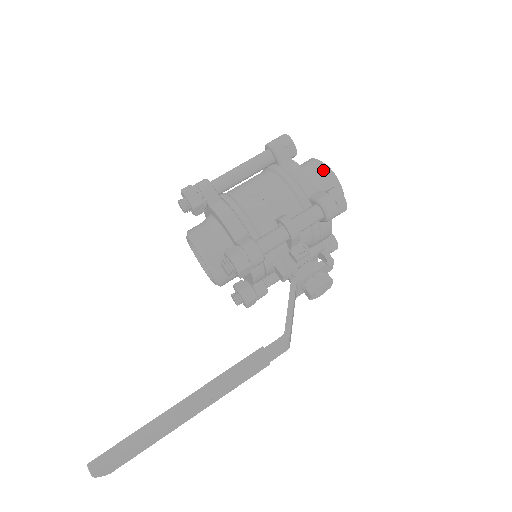
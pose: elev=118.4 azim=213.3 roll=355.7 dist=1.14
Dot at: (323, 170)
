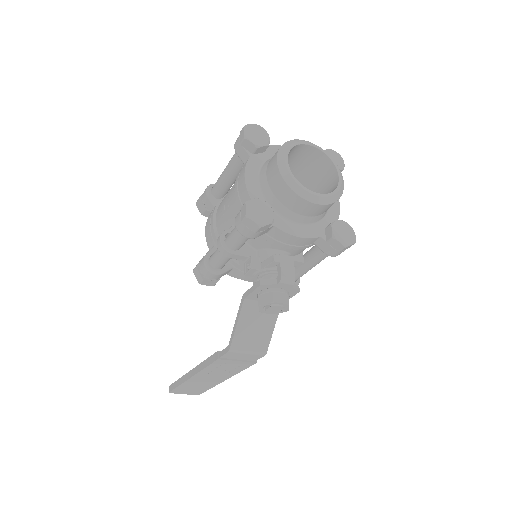
Dot at: (273, 165)
